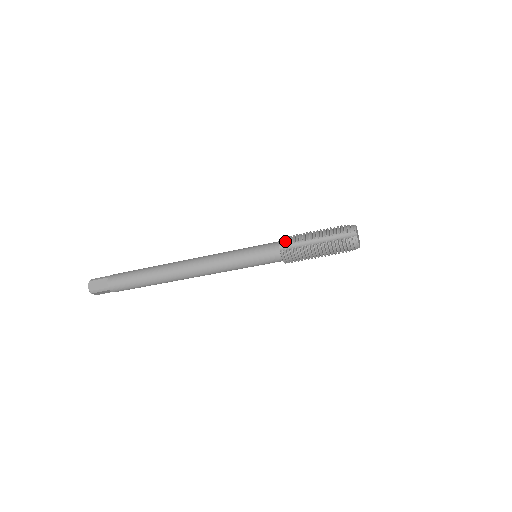
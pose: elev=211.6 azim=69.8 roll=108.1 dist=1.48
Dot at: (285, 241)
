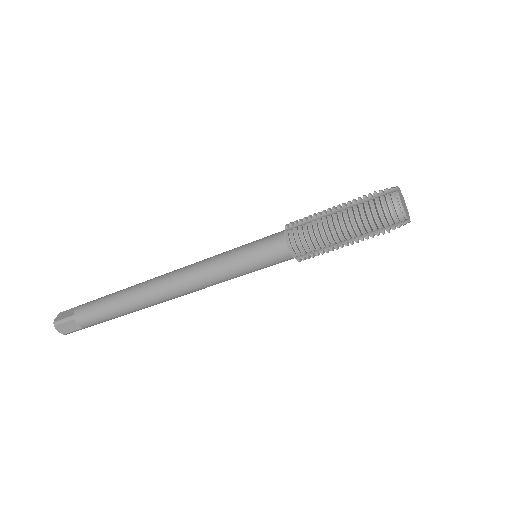
Dot at: (294, 221)
